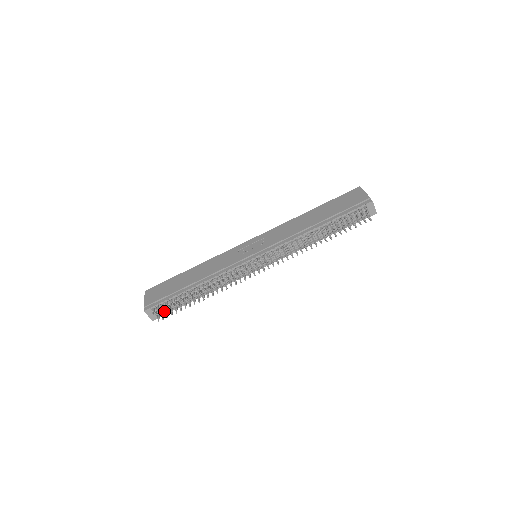
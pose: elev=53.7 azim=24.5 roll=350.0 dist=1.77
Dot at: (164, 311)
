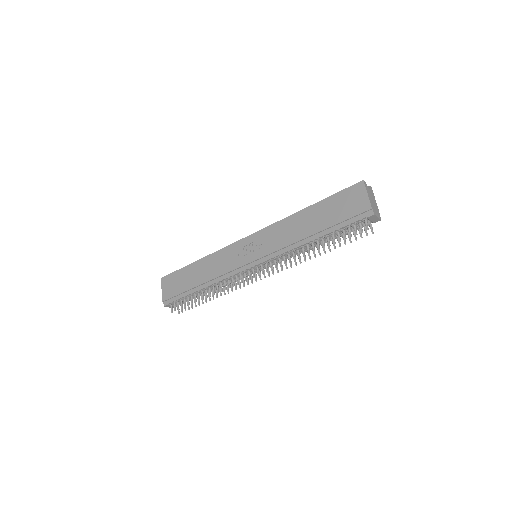
Dot at: occluded
